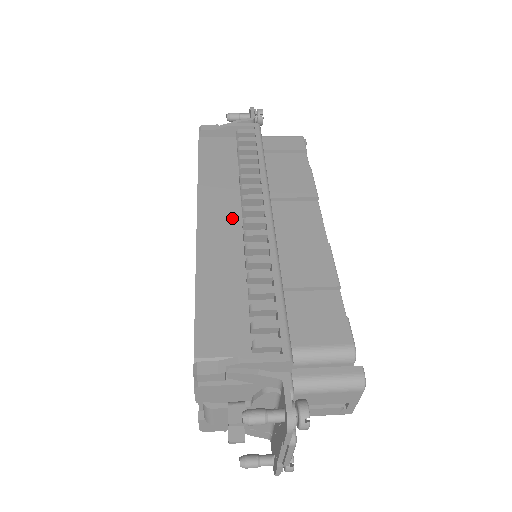
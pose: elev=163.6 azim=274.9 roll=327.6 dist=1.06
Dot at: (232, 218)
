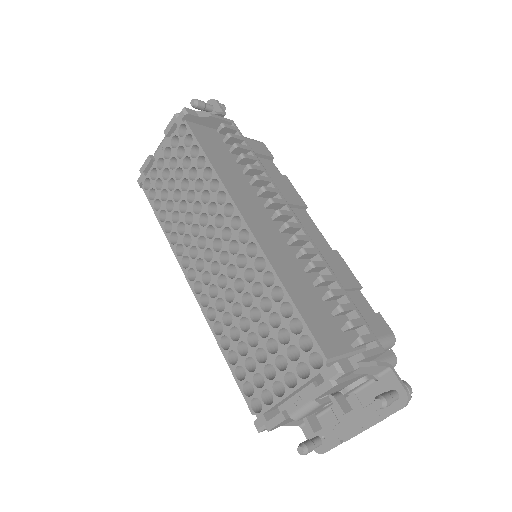
Dot at: (267, 220)
